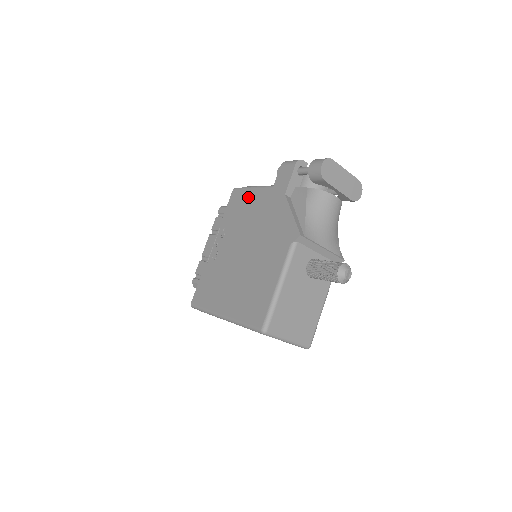
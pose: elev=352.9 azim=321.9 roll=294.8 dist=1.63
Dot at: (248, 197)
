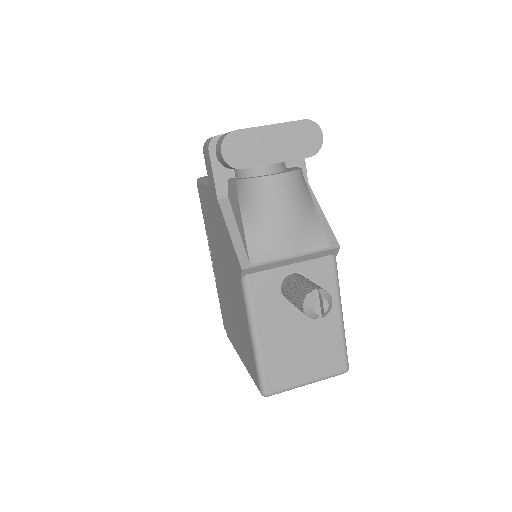
Dot at: (204, 198)
